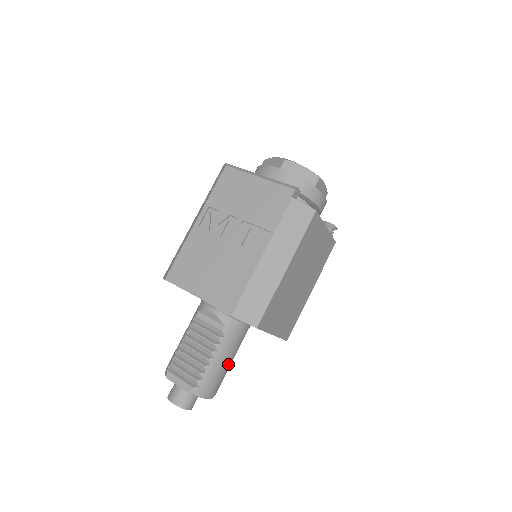
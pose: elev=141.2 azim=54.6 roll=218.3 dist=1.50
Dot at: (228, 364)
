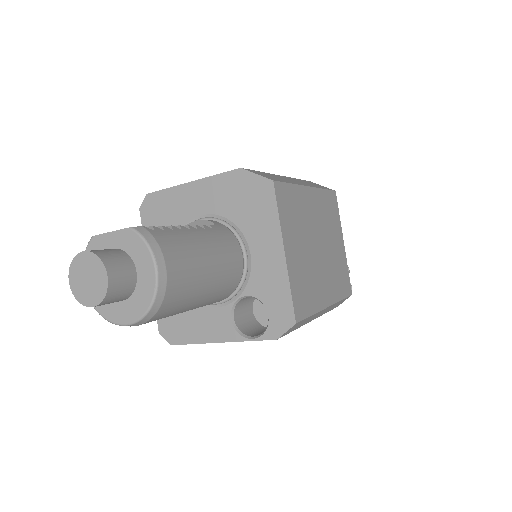
Dot at: (204, 262)
